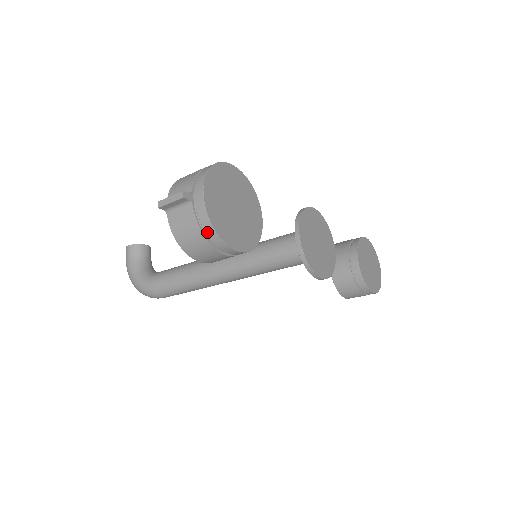
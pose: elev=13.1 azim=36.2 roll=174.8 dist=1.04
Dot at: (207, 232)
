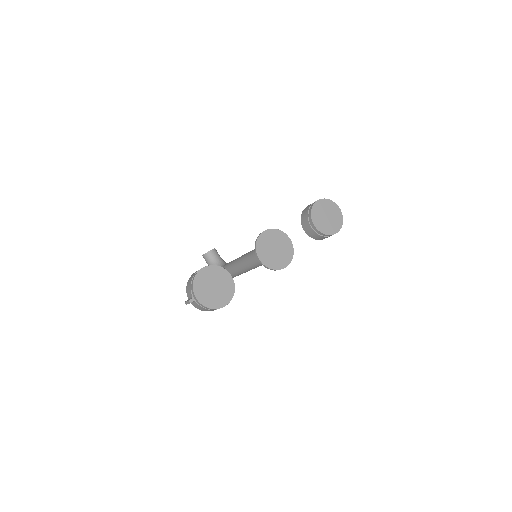
Dot at: (208, 309)
